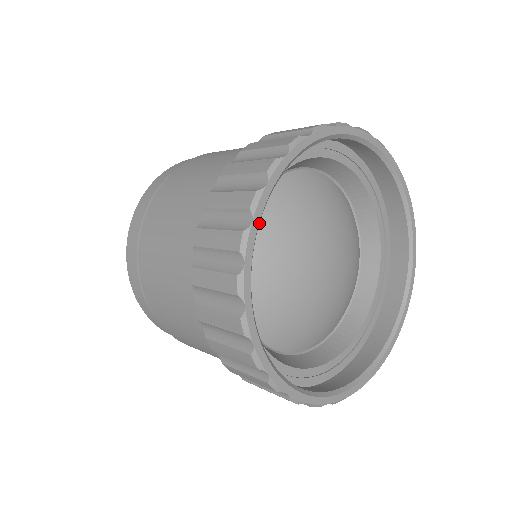
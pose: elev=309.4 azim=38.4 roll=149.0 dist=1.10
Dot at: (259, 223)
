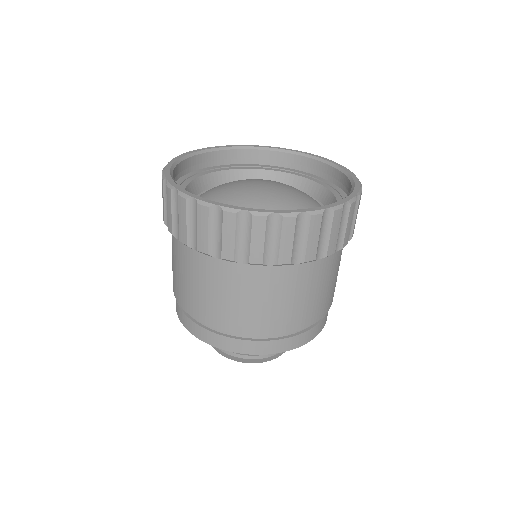
Dot at: (210, 189)
